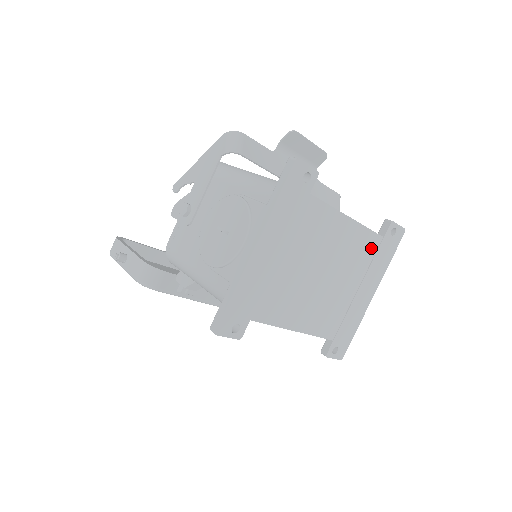
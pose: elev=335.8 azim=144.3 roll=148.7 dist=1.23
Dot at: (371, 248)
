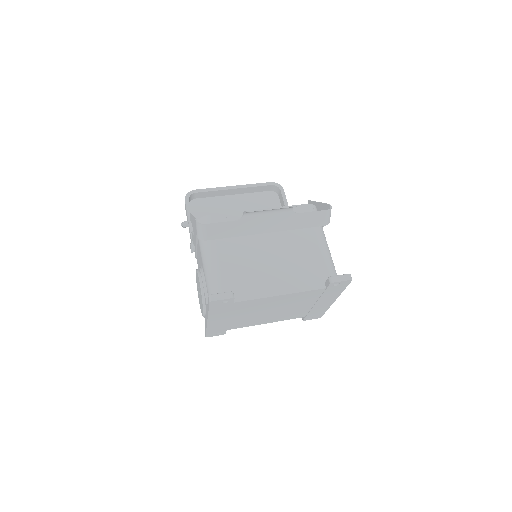
Dot at: (316, 293)
